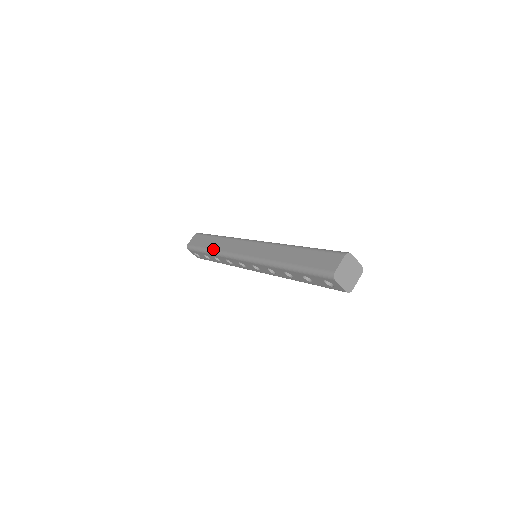
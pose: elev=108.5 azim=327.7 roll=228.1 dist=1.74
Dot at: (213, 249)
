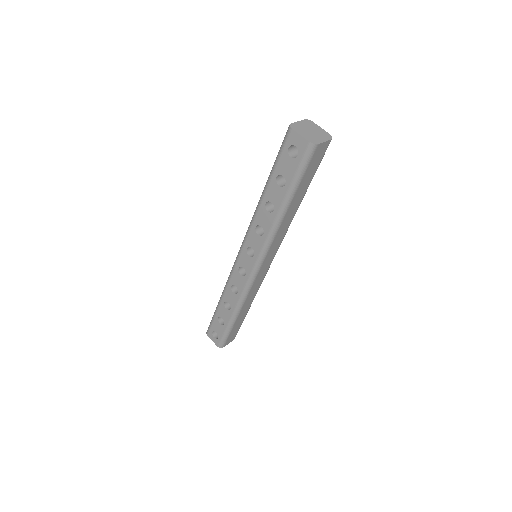
Dot at: occluded
